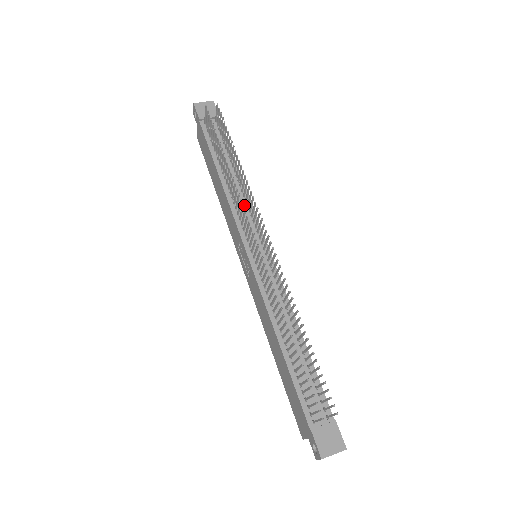
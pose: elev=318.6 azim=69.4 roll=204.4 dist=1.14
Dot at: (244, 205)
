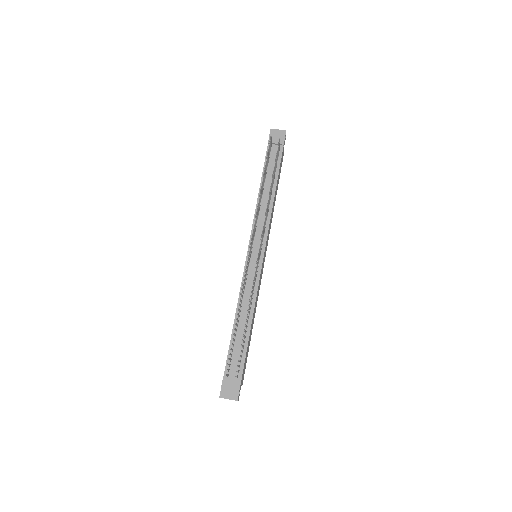
Dot at: (264, 218)
